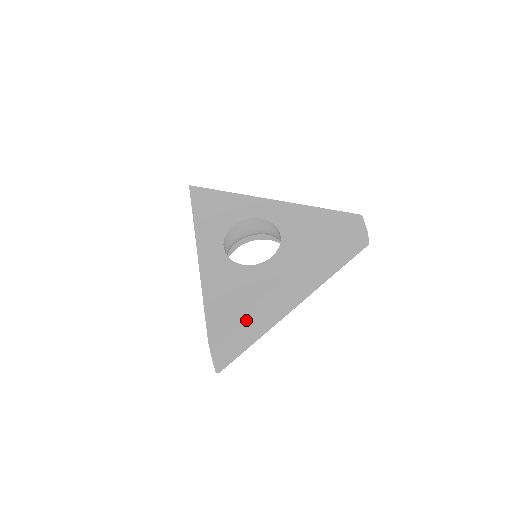
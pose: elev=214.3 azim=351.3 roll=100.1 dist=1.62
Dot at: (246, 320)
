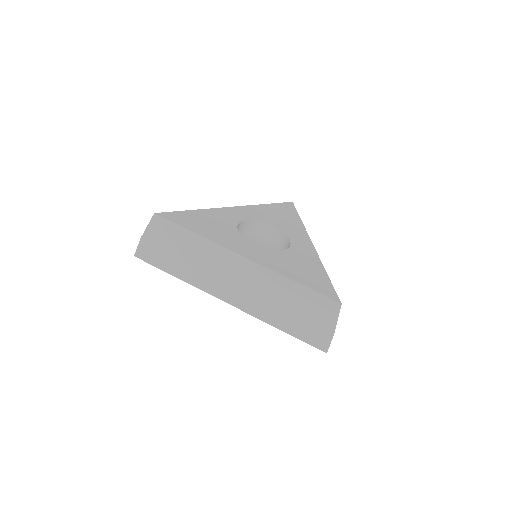
Dot at: occluded
